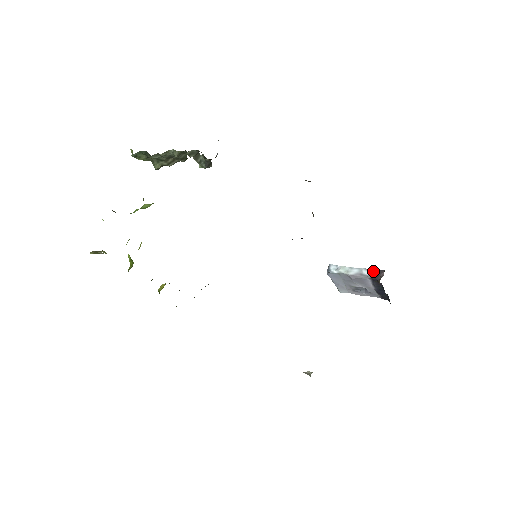
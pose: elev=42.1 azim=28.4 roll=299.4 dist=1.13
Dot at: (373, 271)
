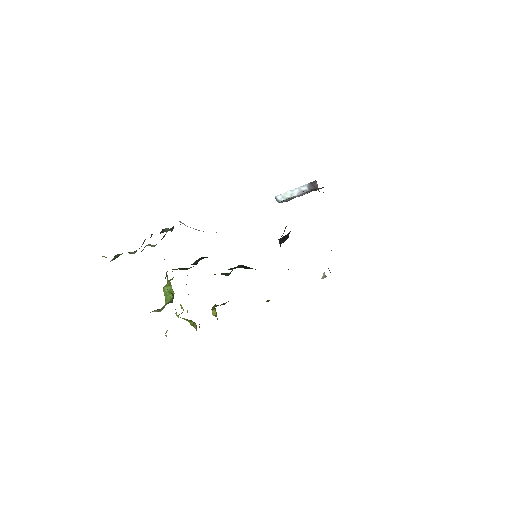
Dot at: (308, 185)
